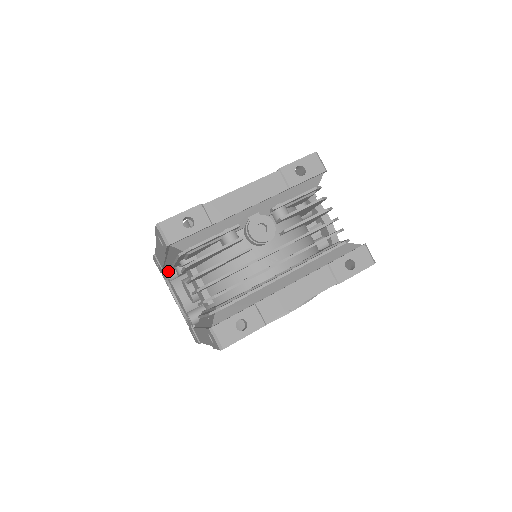
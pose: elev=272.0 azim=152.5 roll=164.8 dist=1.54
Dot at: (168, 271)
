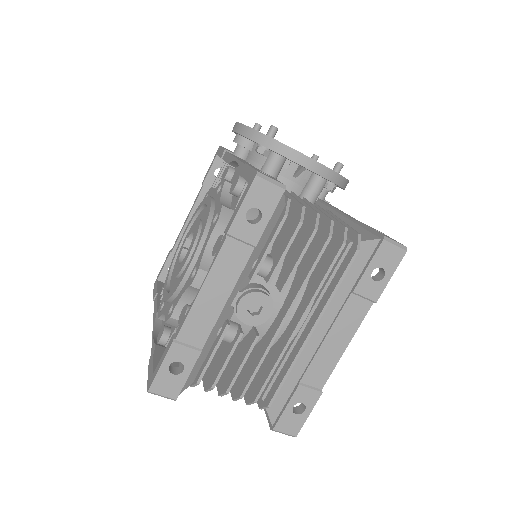
Dot at: occluded
